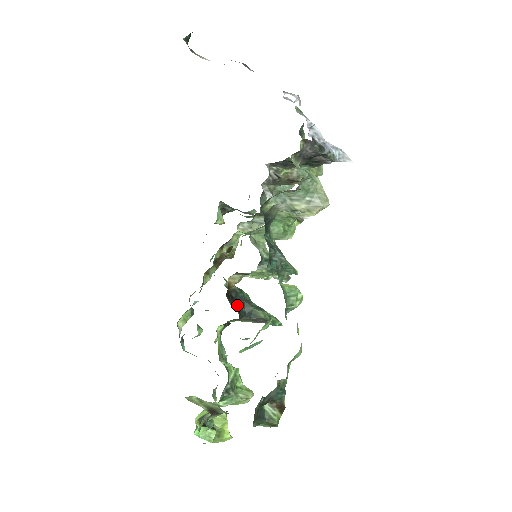
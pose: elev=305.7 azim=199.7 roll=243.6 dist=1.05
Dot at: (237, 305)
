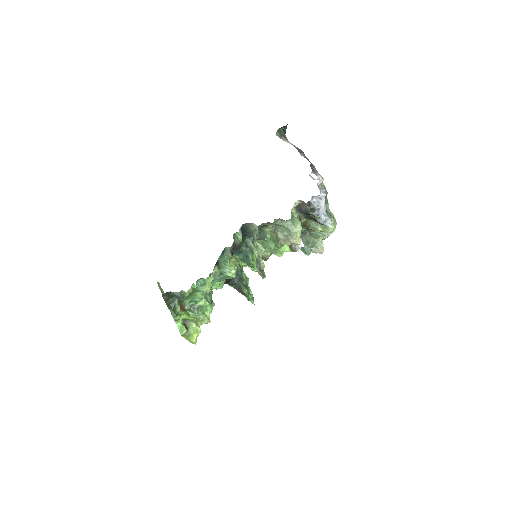
Dot at: occluded
